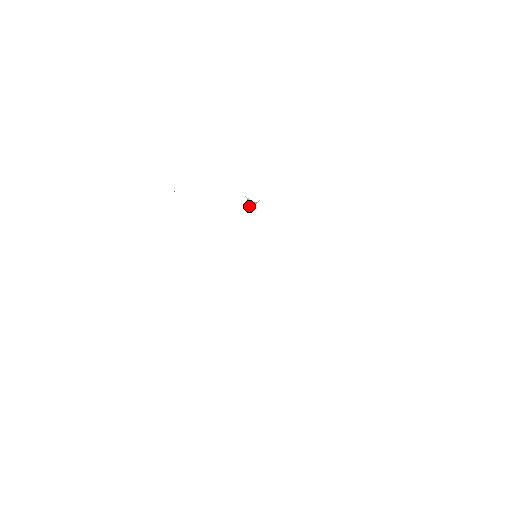
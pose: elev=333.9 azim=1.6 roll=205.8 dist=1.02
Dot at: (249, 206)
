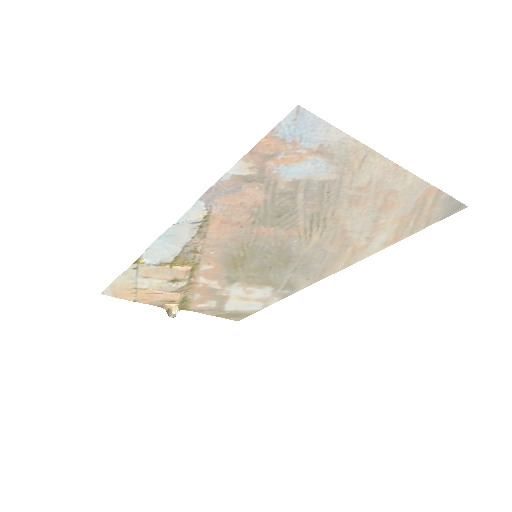
Dot at: (174, 313)
